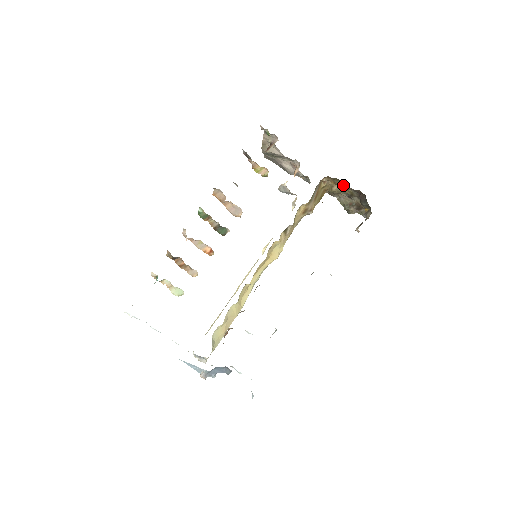
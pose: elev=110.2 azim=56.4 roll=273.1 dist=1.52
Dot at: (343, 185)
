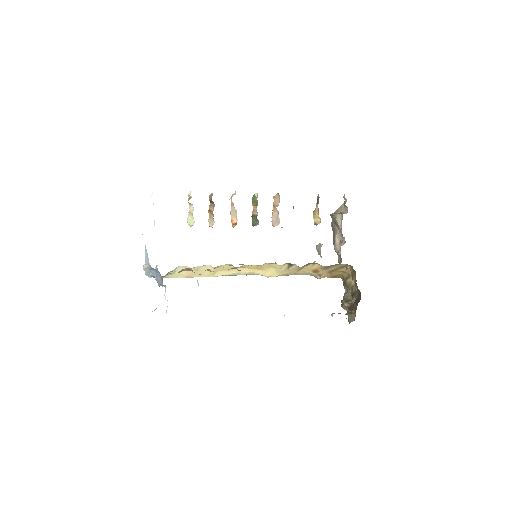
Dot at: occluded
